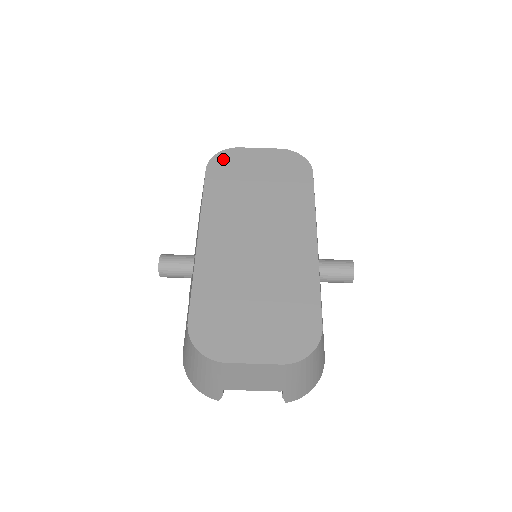
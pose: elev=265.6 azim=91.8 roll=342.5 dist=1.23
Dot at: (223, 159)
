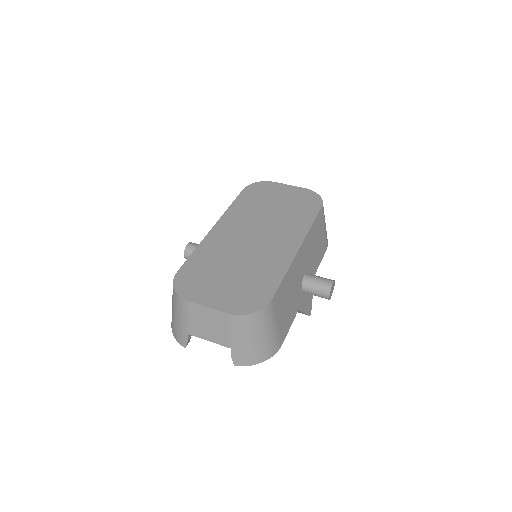
Dot at: (258, 186)
